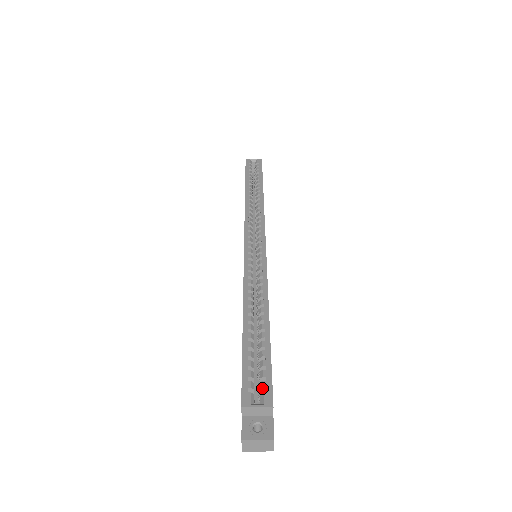
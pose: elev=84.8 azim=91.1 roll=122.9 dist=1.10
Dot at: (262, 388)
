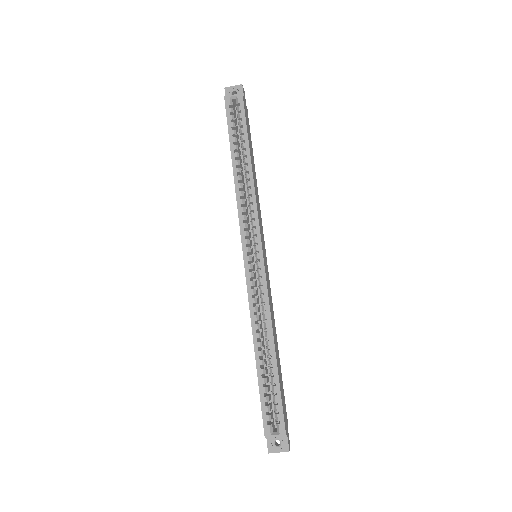
Dot at: (277, 420)
